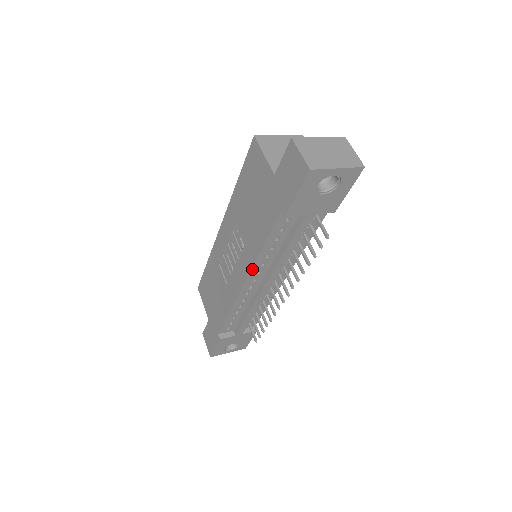
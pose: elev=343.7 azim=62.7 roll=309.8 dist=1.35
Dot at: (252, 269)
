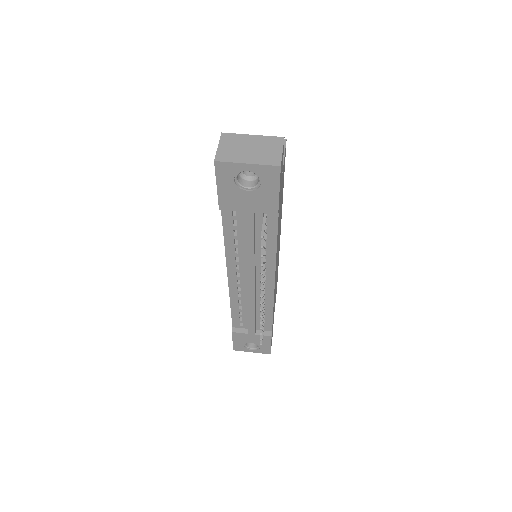
Dot at: (227, 262)
